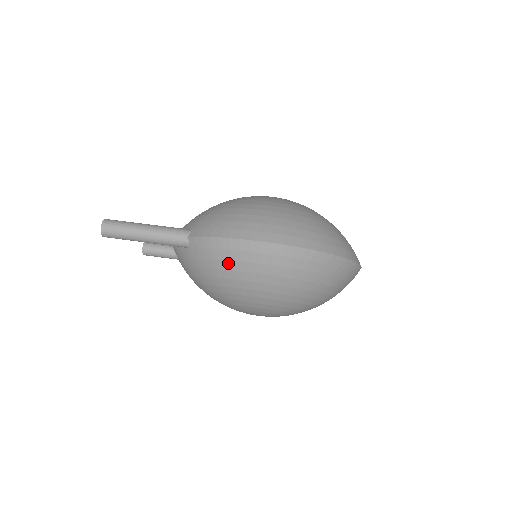
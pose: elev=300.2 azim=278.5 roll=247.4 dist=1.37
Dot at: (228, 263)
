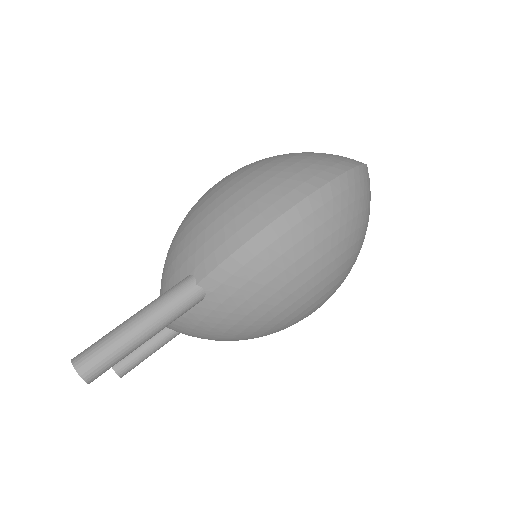
Dot at: (274, 266)
